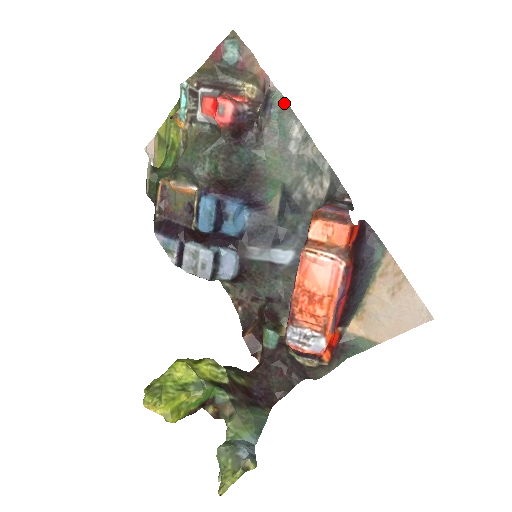
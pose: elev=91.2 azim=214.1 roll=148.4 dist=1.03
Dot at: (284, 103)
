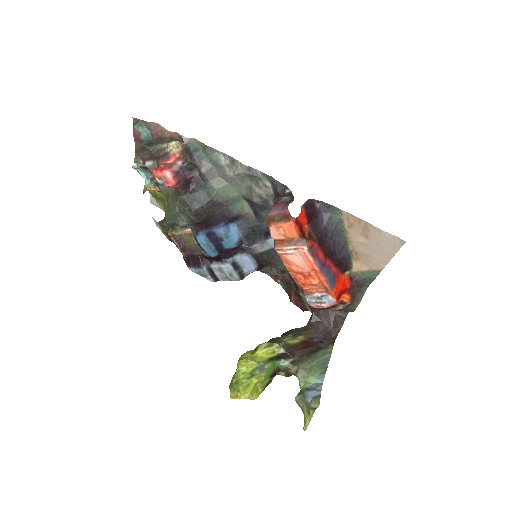
Dot at: (201, 144)
